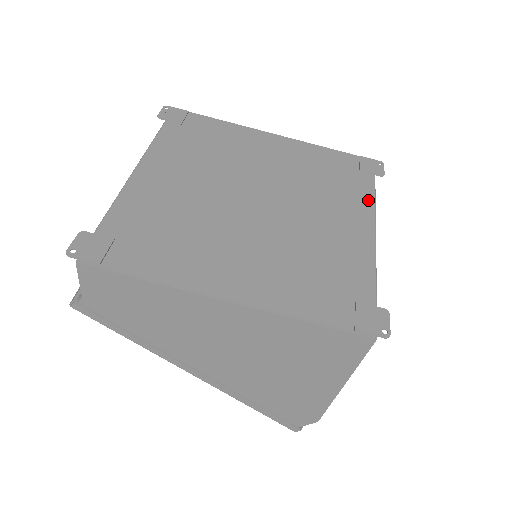
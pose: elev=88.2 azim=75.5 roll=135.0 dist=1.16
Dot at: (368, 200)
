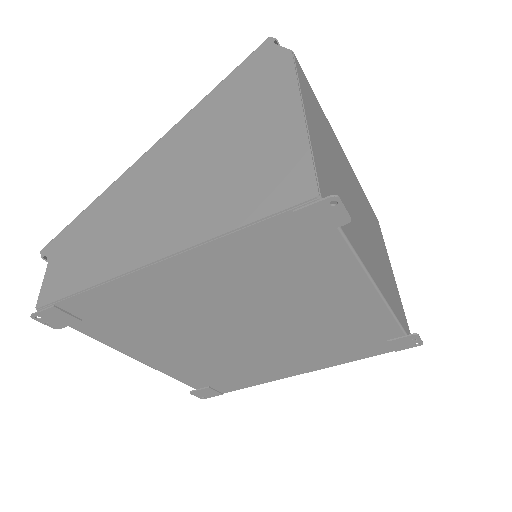
Dot at: (350, 267)
